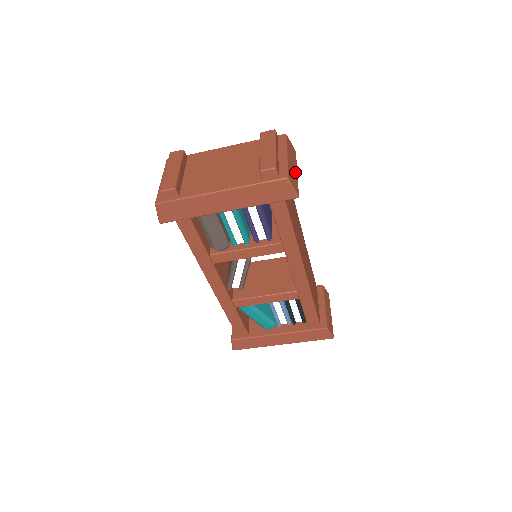
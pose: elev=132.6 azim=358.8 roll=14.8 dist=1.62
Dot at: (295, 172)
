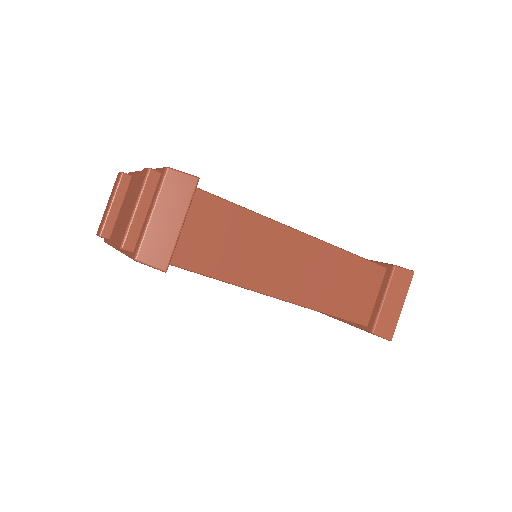
Dot at: (172, 229)
